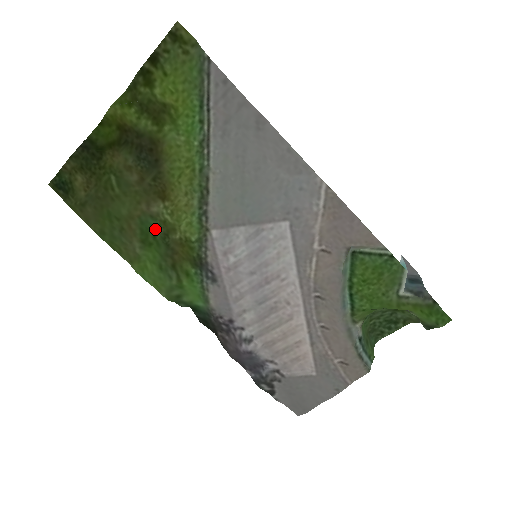
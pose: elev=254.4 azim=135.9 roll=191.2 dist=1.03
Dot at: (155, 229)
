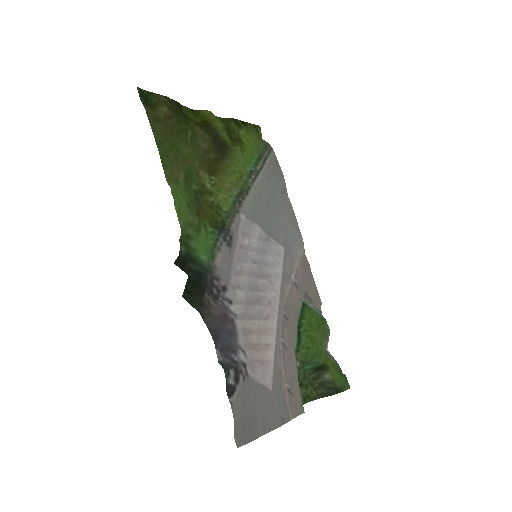
Dot at: (193, 183)
